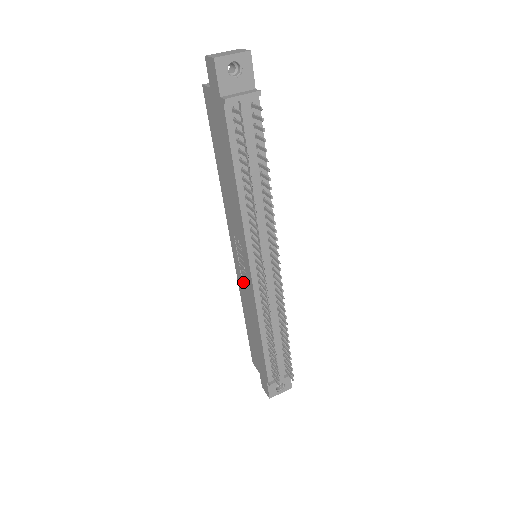
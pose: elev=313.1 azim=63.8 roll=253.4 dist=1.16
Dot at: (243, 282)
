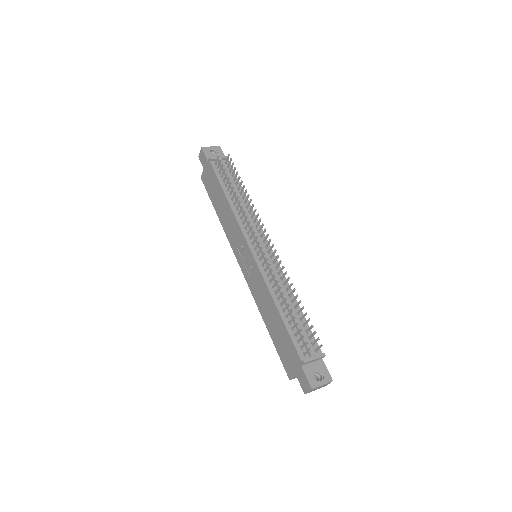
Dot at: (253, 280)
